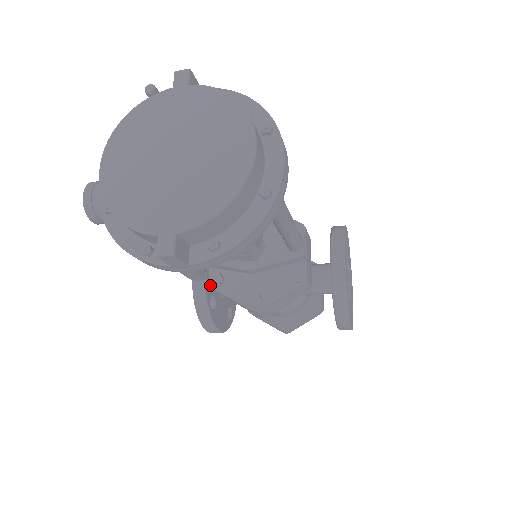
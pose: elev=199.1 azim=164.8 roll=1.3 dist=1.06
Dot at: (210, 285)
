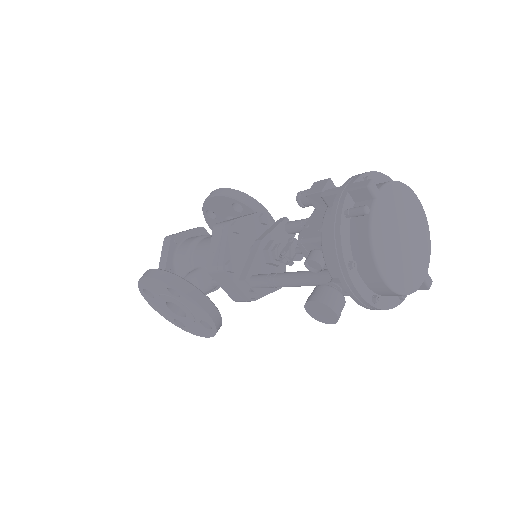
Dot at: occluded
